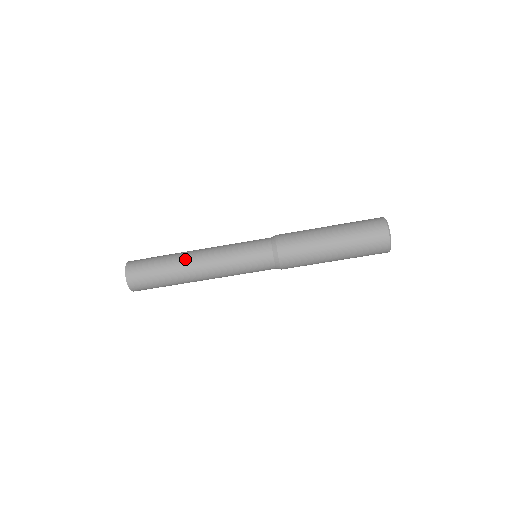
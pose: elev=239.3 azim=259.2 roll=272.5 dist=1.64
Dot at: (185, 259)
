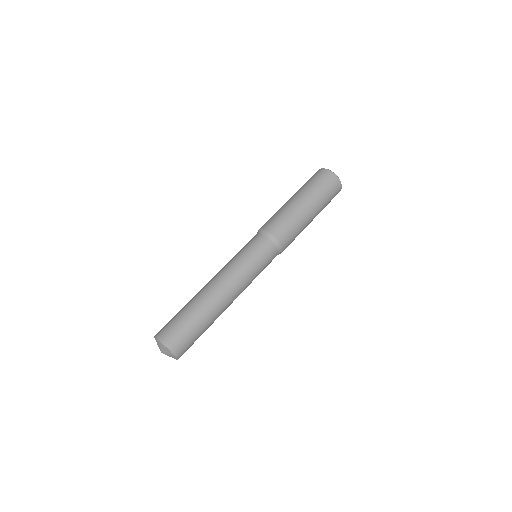
Dot at: (202, 291)
